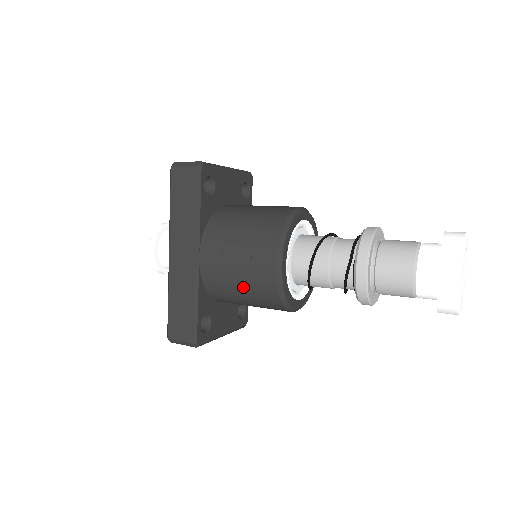
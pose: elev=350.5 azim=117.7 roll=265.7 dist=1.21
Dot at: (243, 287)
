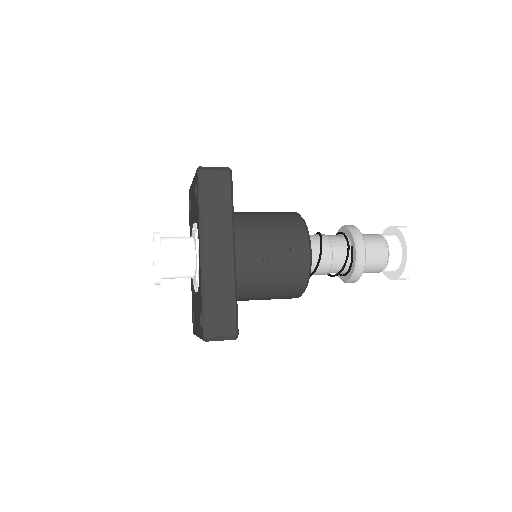
Dot at: (277, 275)
